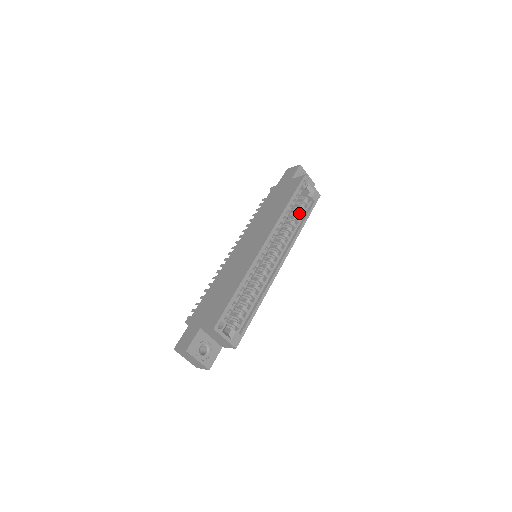
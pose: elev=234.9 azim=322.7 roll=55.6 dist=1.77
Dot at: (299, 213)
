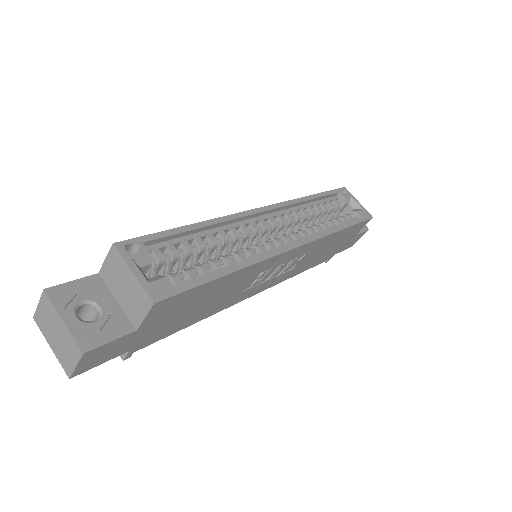
Dot at: (335, 219)
